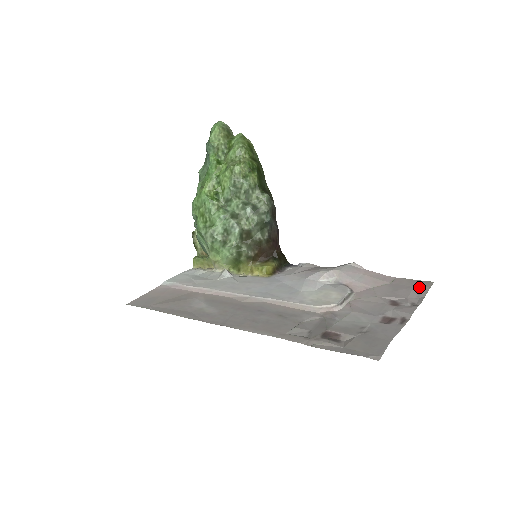
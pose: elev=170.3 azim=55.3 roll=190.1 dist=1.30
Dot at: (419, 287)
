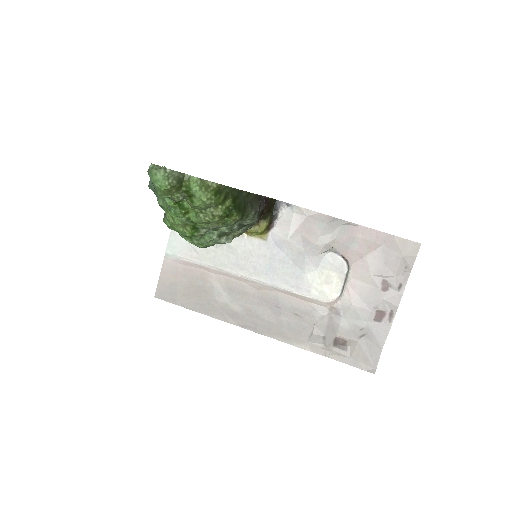
Dot at: (407, 256)
